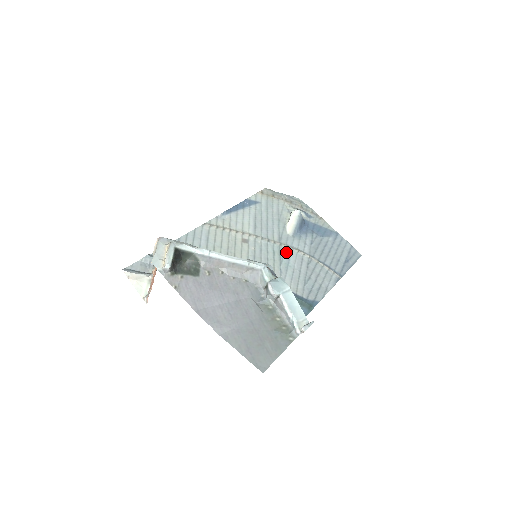
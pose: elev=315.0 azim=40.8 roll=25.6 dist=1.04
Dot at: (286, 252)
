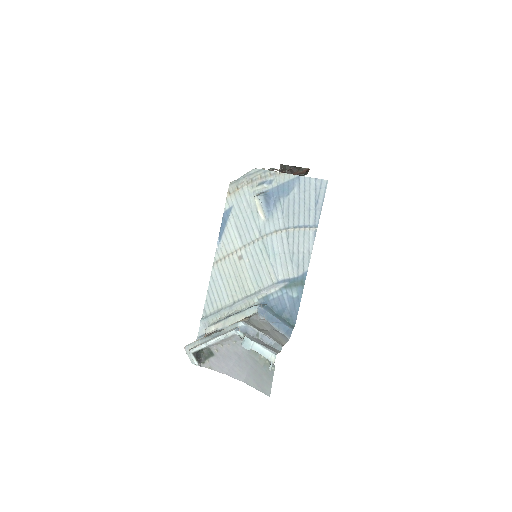
Dot at: (268, 243)
